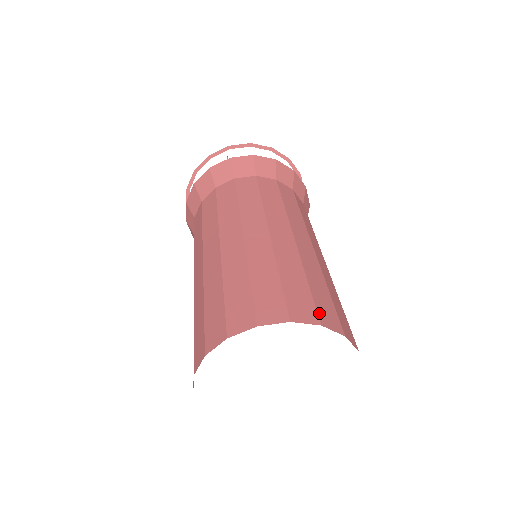
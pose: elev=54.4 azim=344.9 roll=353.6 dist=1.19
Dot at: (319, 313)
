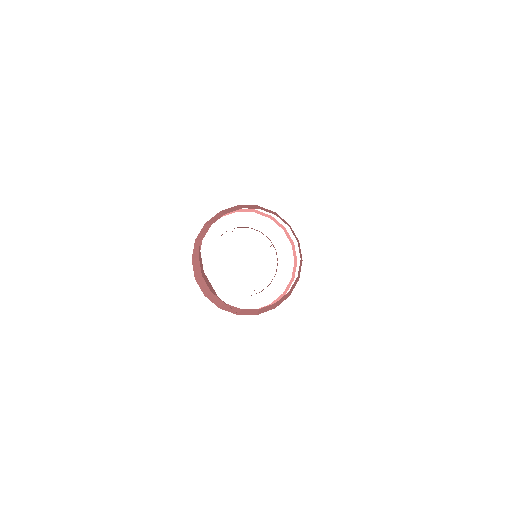
Dot at: occluded
